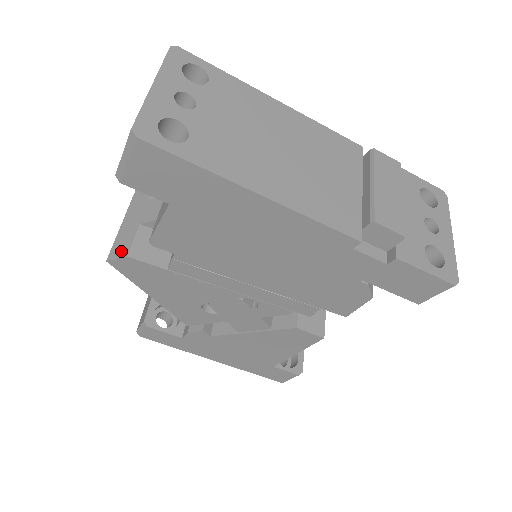
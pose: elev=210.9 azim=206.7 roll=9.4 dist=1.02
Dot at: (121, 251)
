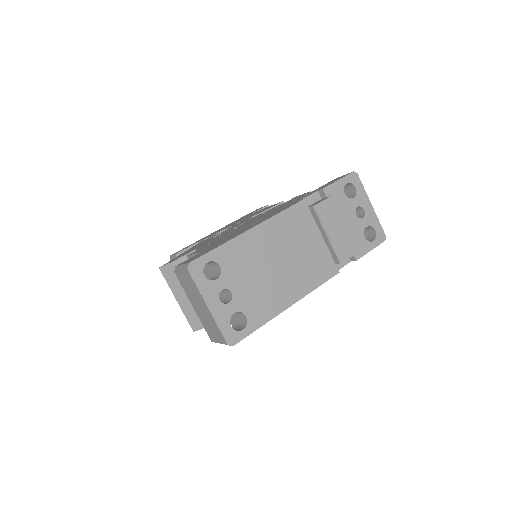
Dot at: (199, 324)
